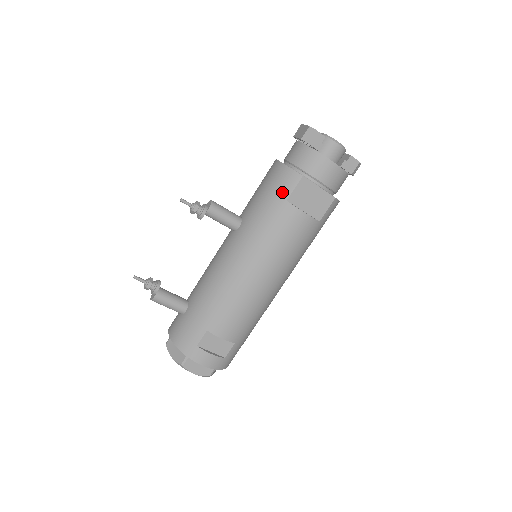
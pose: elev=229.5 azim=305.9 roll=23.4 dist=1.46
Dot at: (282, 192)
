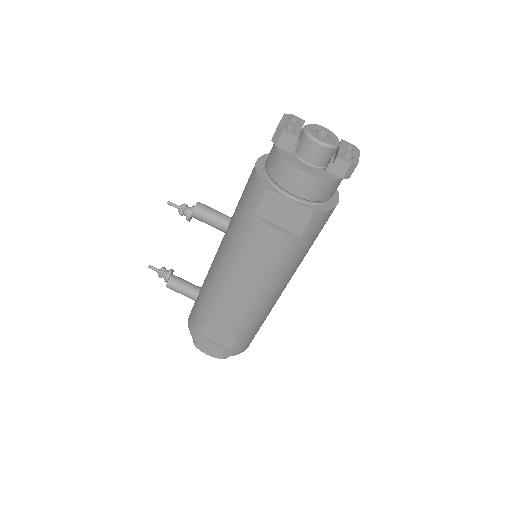
Dot at: (251, 204)
